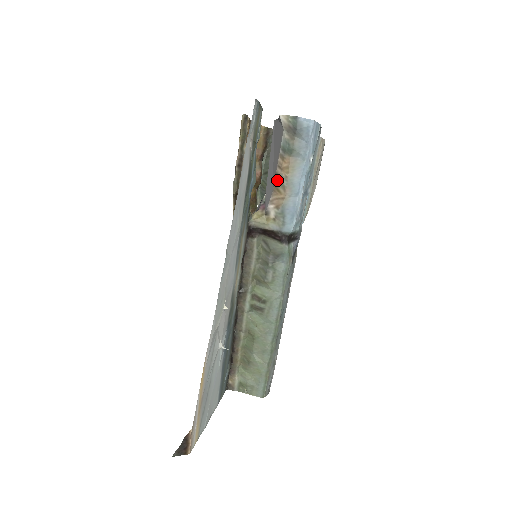
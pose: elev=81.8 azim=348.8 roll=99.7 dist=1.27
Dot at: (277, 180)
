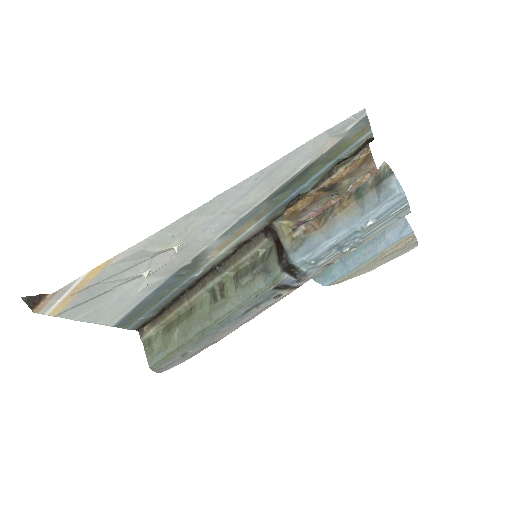
Dot at: (328, 211)
